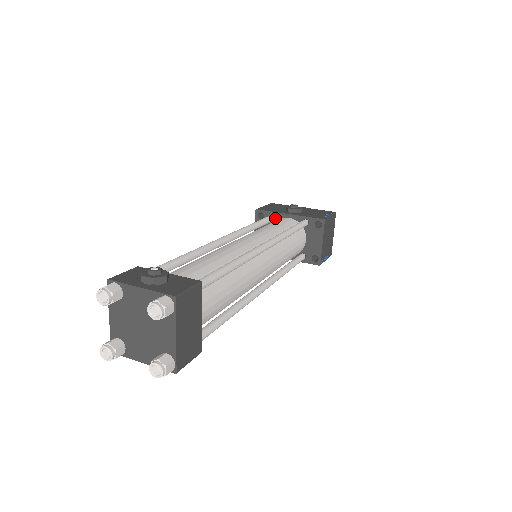
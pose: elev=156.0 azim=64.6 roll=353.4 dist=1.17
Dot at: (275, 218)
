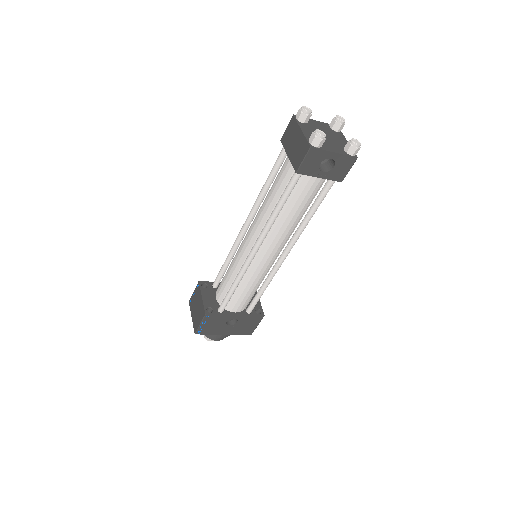
Dot at: (217, 286)
